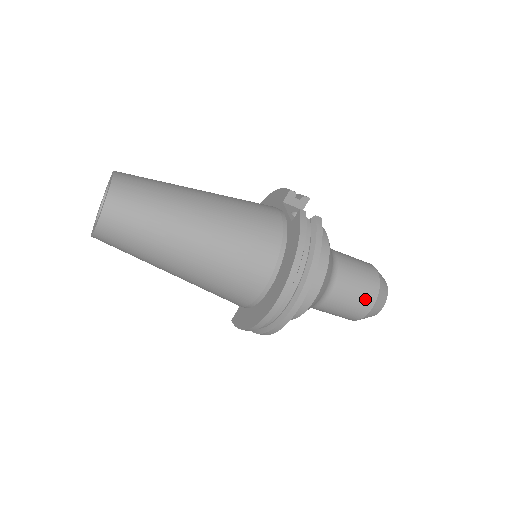
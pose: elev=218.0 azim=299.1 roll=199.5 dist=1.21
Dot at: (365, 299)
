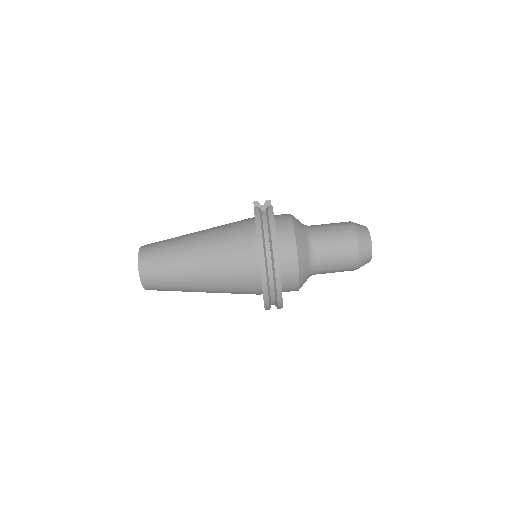
Dot at: (347, 246)
